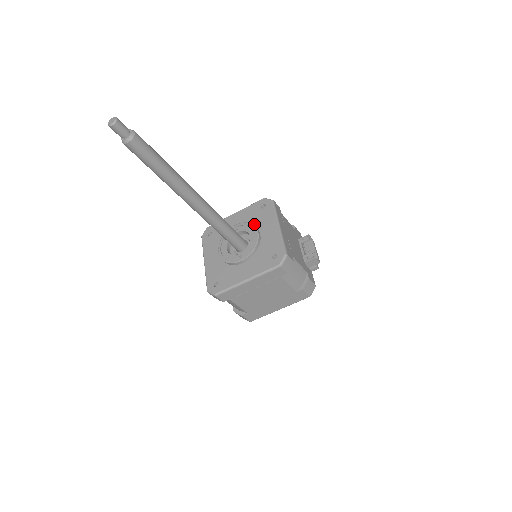
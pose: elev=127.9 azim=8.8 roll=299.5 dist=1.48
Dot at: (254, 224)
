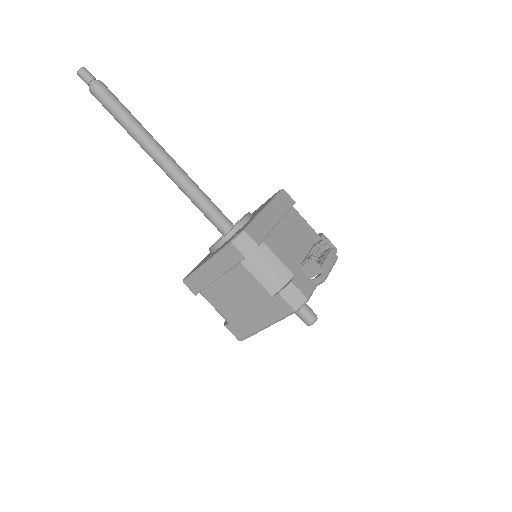
Dot at: occluded
